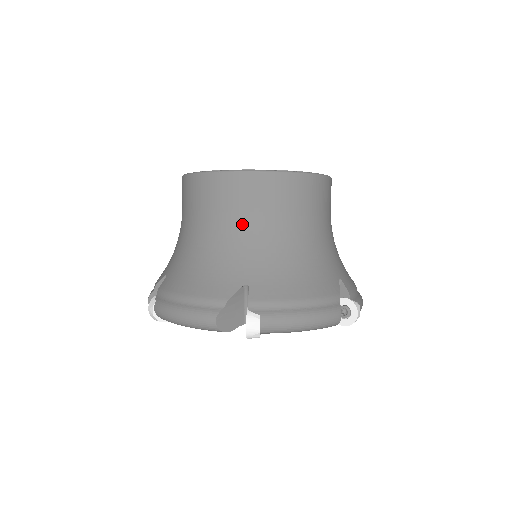
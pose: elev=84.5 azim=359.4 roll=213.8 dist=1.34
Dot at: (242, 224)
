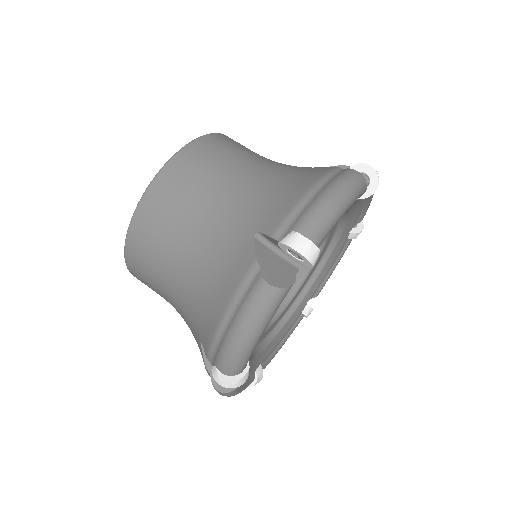
Dot at: (258, 157)
